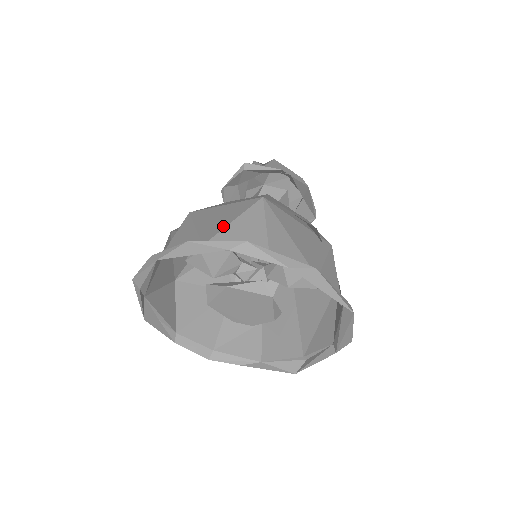
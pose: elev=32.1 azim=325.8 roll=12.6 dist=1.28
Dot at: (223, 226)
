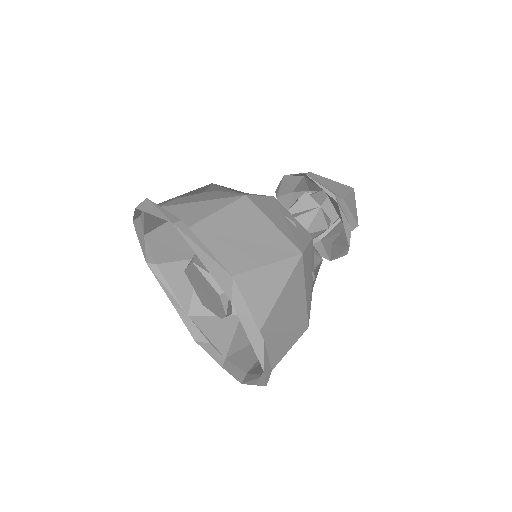
Dot at: occluded
